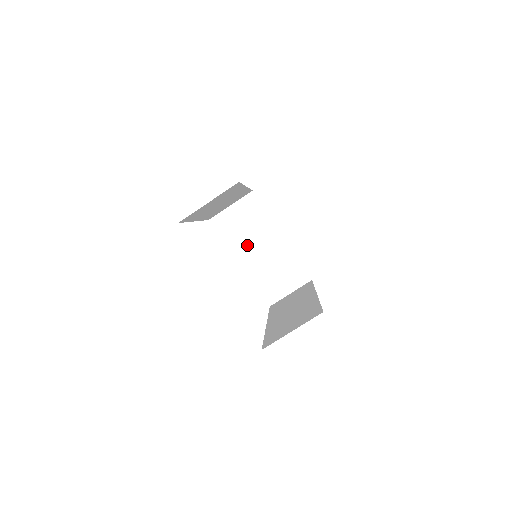
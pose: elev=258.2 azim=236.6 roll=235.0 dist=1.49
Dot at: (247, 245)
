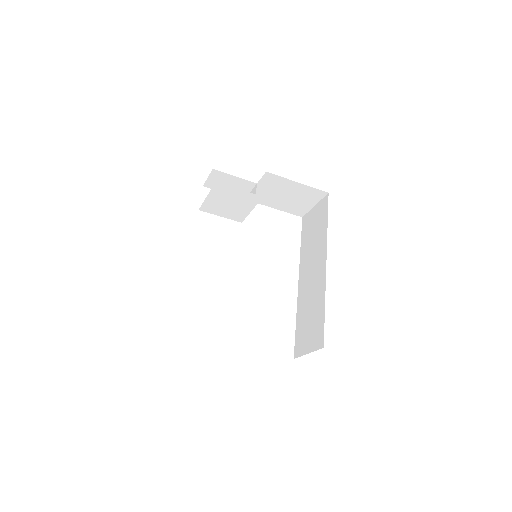
Dot at: (246, 213)
